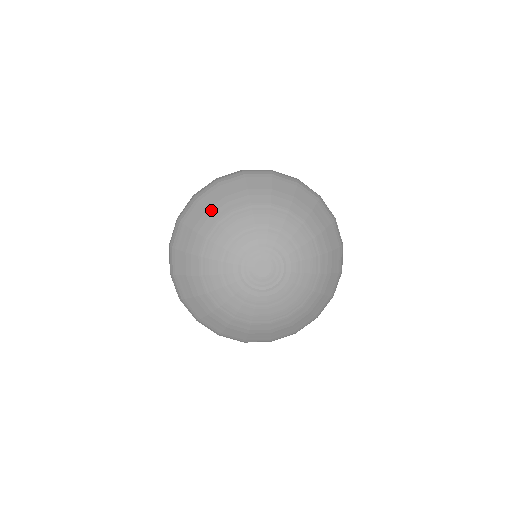
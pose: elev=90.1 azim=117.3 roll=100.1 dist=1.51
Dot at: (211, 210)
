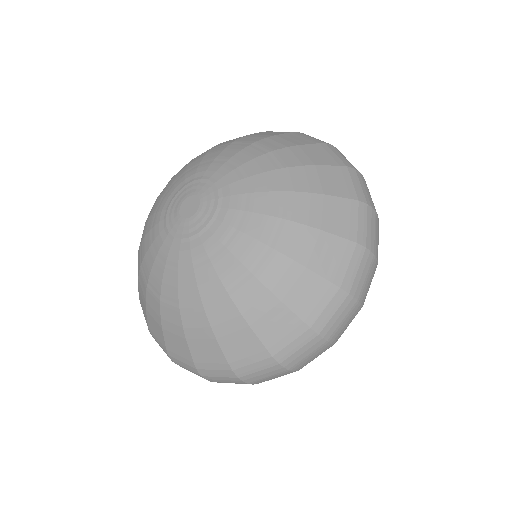
Dot at: occluded
